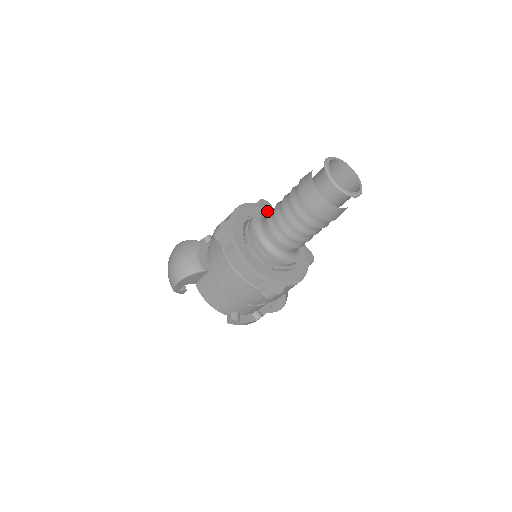
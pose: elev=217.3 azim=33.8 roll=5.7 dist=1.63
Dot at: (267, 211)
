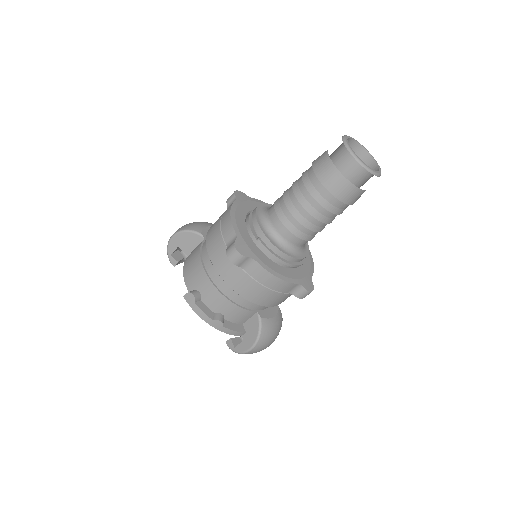
Dot at: occluded
